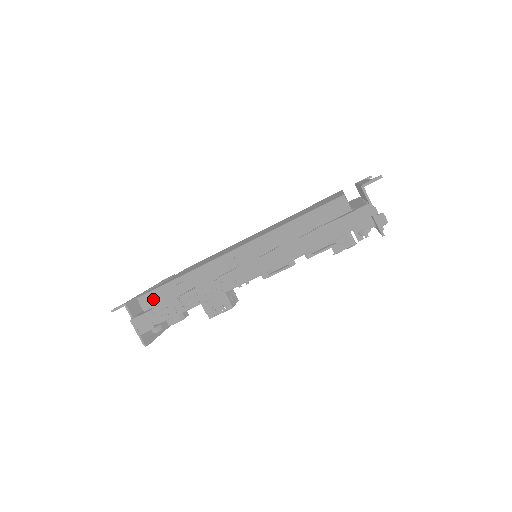
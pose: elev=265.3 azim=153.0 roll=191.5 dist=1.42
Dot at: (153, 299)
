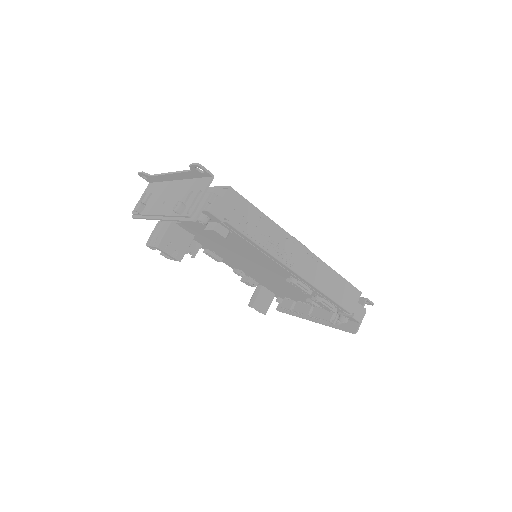
Dot at: (237, 202)
